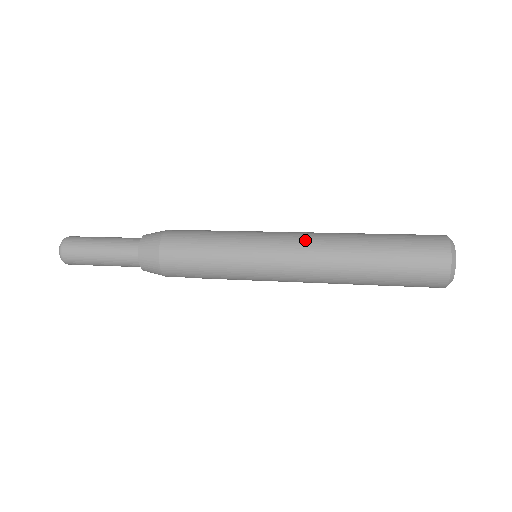
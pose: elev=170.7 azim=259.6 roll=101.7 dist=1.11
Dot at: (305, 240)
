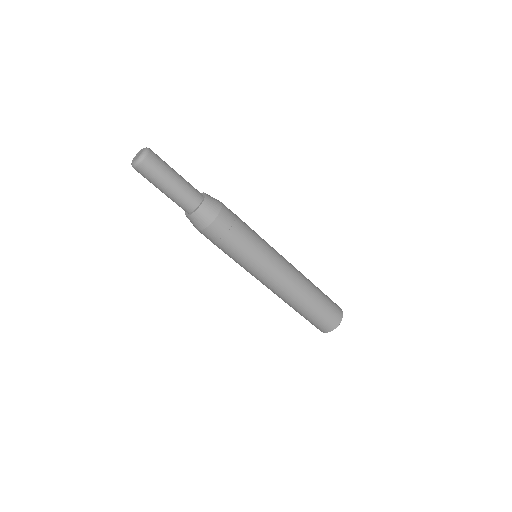
Dot at: occluded
